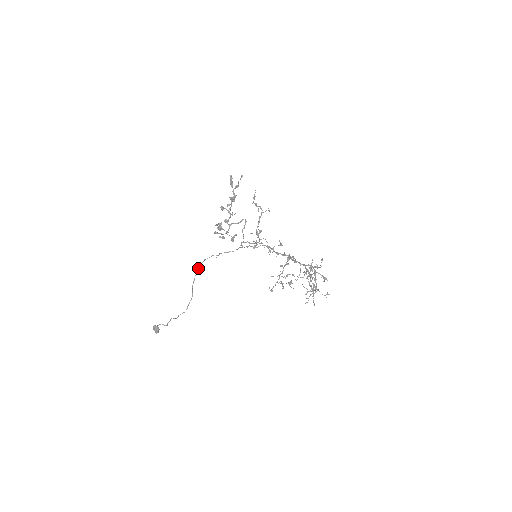
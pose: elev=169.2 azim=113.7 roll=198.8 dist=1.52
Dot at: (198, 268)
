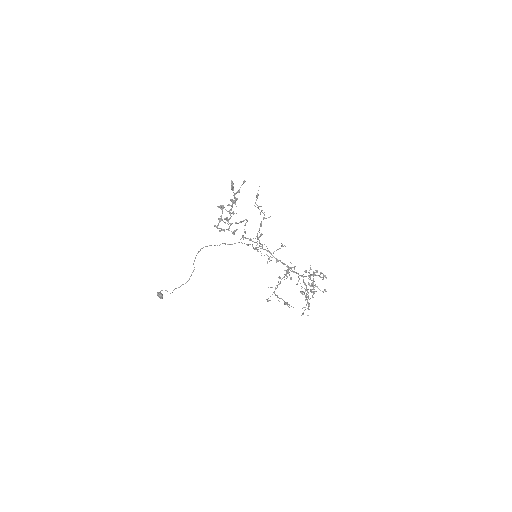
Dot at: occluded
